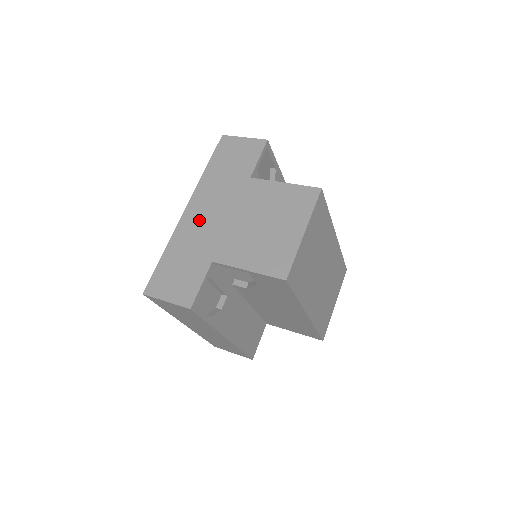
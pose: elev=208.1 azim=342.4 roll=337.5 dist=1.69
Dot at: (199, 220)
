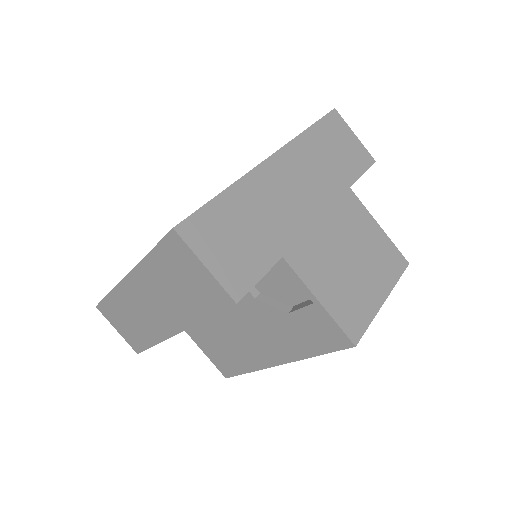
Dot at: (282, 187)
